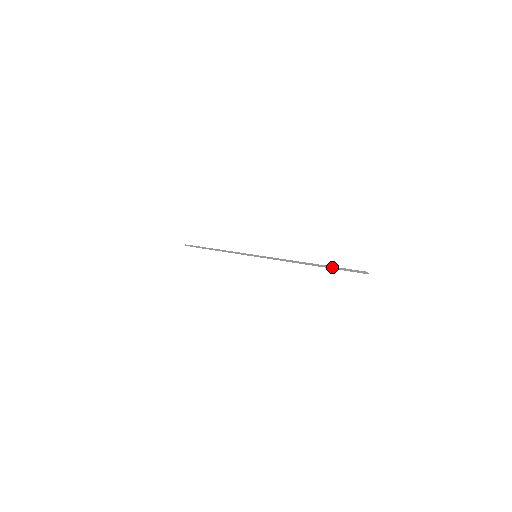
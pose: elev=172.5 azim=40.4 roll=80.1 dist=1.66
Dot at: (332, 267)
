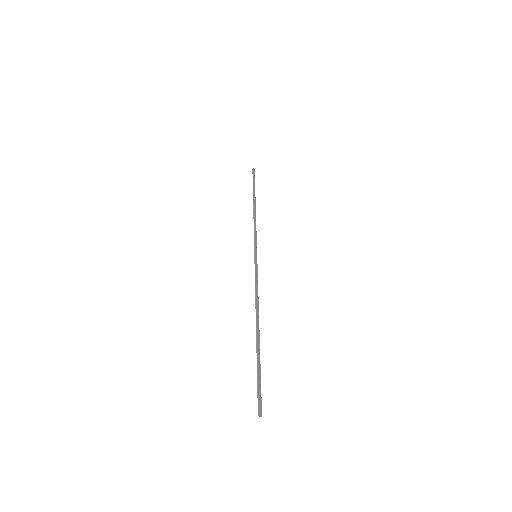
Dot at: (258, 362)
